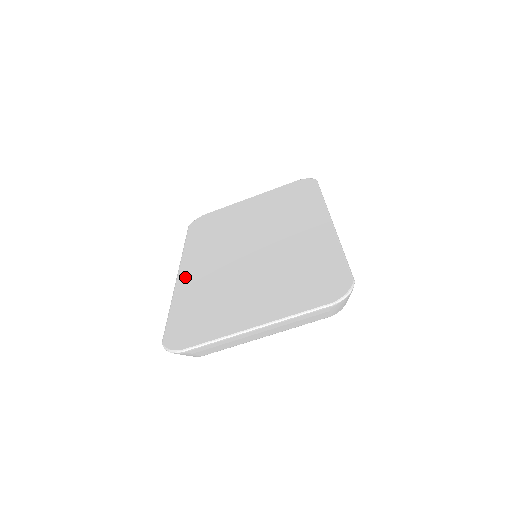
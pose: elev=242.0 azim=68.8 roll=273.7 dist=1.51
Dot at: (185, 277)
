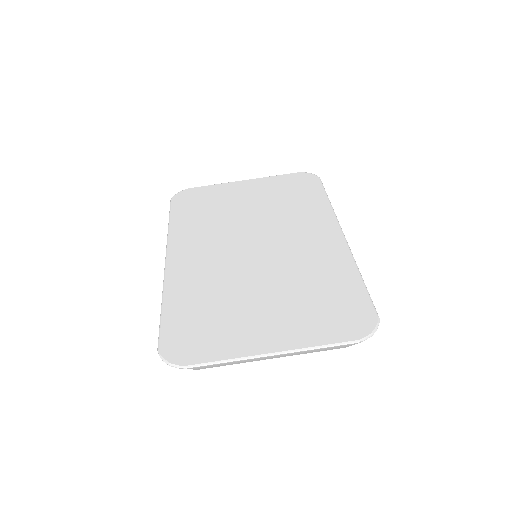
Dot at: (176, 268)
